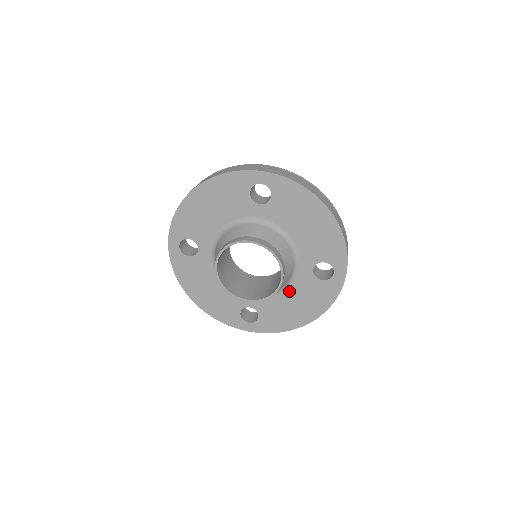
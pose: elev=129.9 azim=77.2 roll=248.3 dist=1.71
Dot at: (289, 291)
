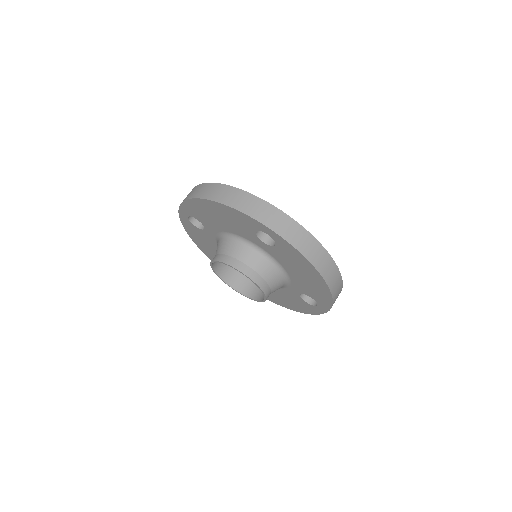
Dot at: occluded
